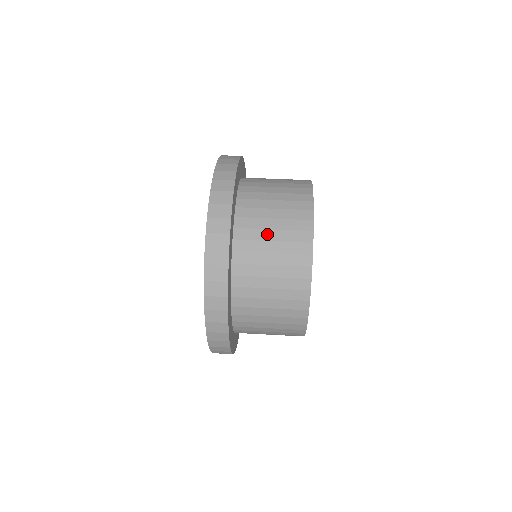
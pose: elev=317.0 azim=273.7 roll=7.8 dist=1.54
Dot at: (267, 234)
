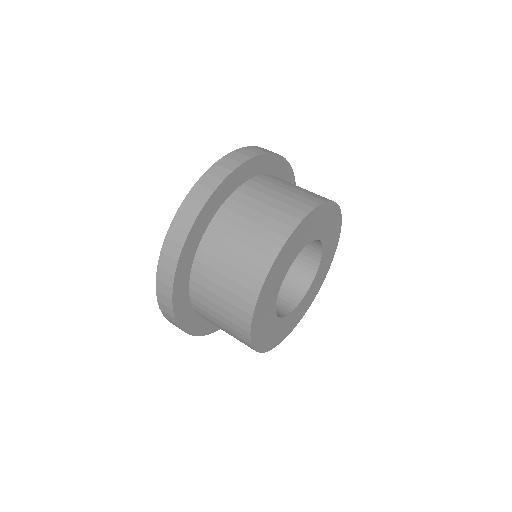
Dot at: (239, 233)
